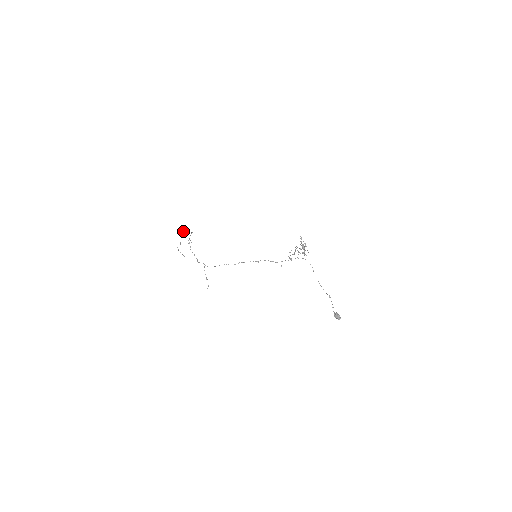
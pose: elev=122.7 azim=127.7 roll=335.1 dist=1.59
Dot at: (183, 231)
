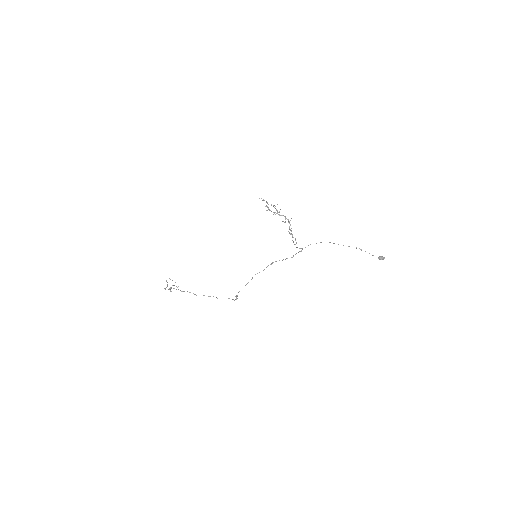
Dot at: occluded
